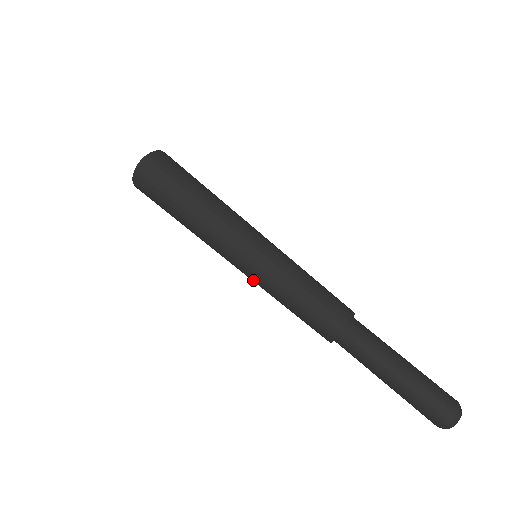
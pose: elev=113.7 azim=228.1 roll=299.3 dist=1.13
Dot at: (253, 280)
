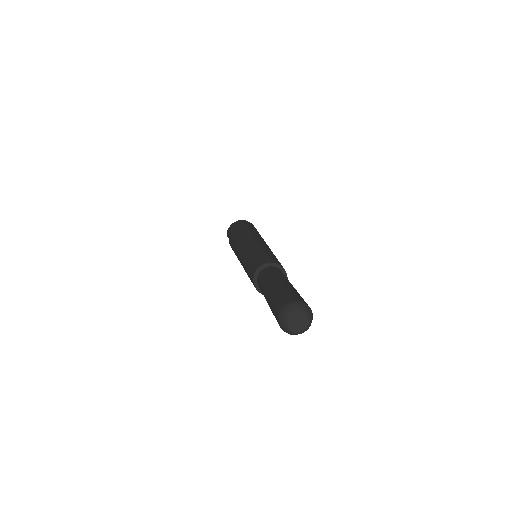
Dot at: (243, 251)
